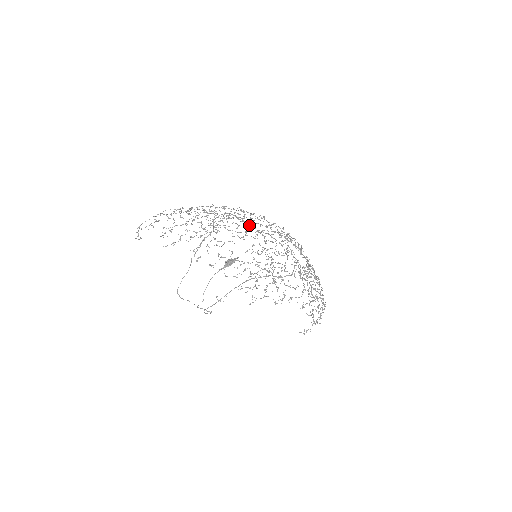
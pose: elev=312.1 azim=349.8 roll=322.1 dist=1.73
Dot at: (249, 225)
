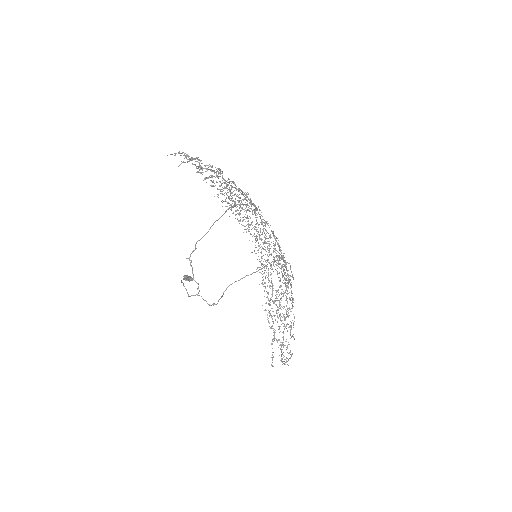
Dot at: occluded
